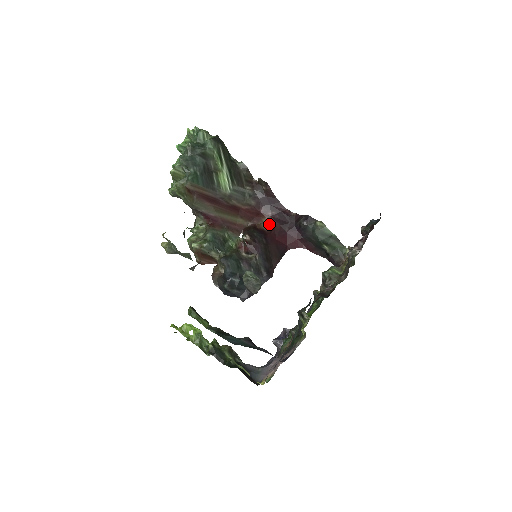
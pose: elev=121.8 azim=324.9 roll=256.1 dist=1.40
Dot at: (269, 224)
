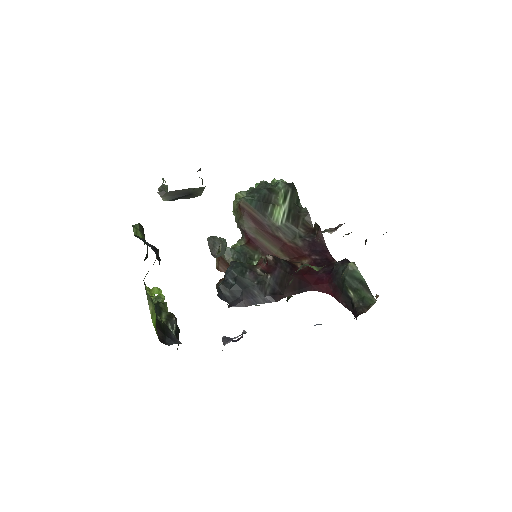
Dot at: occluded
